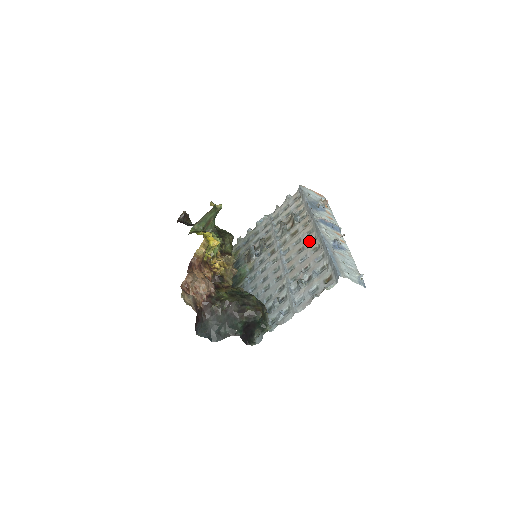
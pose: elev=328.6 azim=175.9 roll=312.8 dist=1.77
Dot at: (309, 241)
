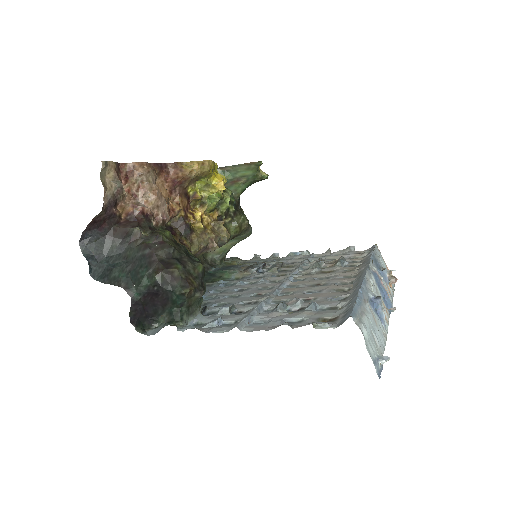
Dot at: (339, 282)
